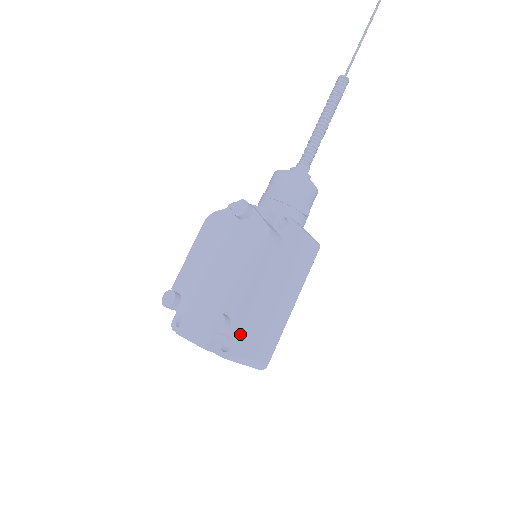
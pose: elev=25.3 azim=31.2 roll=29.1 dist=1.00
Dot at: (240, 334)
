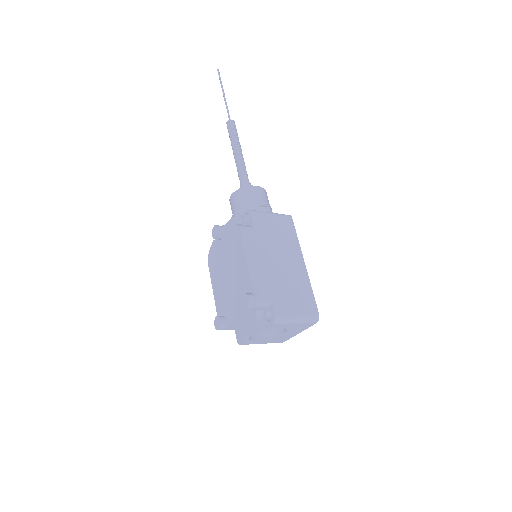
Dot at: (269, 299)
